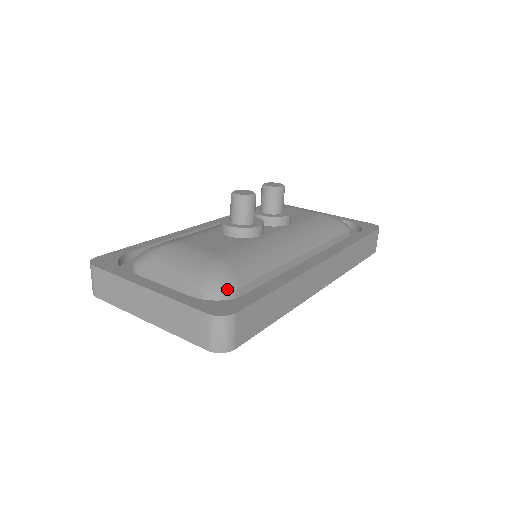
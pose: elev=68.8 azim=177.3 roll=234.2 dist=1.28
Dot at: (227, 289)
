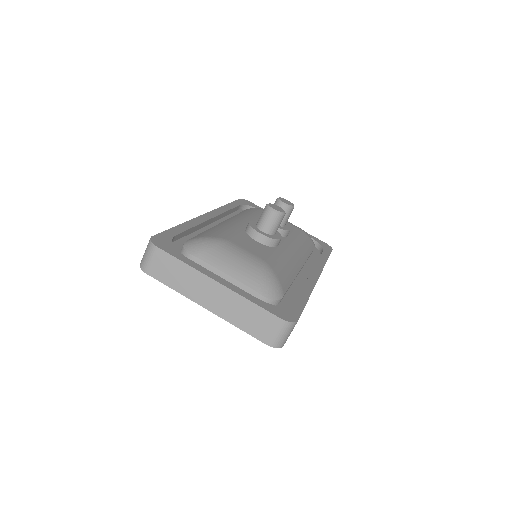
Dot at: (278, 296)
